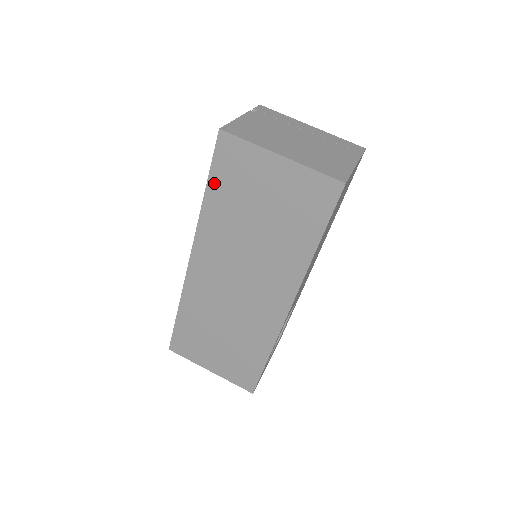
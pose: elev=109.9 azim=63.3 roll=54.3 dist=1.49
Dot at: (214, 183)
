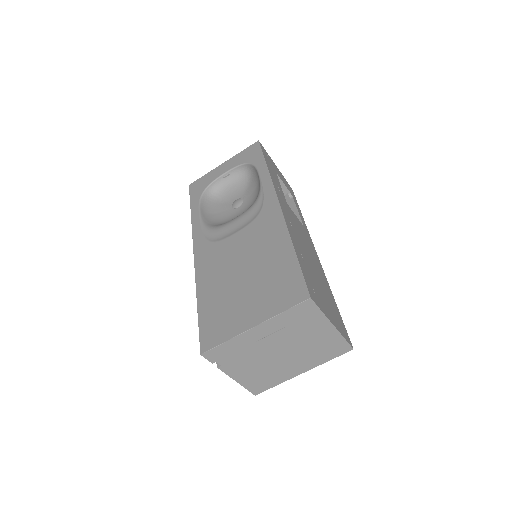
Dot at: occluded
